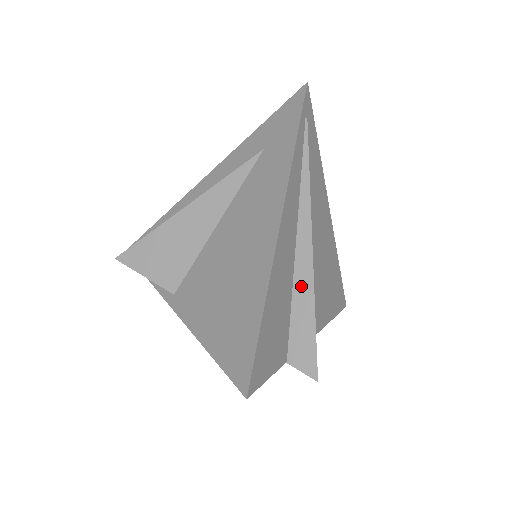
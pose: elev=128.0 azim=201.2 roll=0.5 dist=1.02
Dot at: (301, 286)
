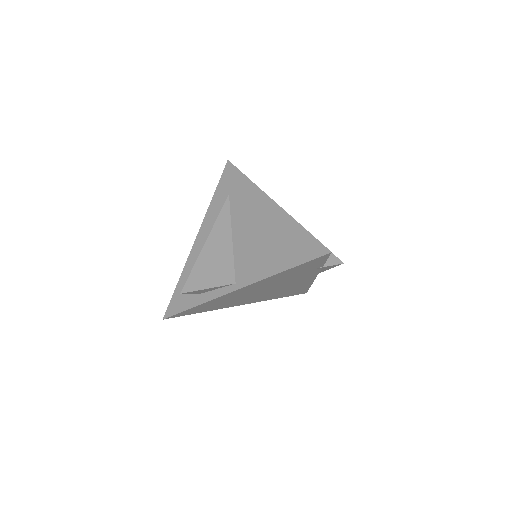
Dot at: occluded
